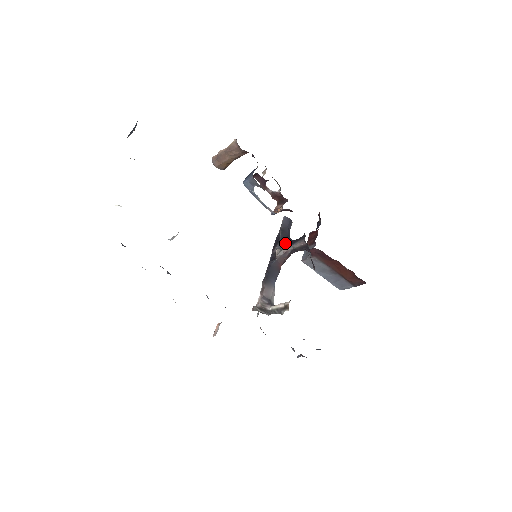
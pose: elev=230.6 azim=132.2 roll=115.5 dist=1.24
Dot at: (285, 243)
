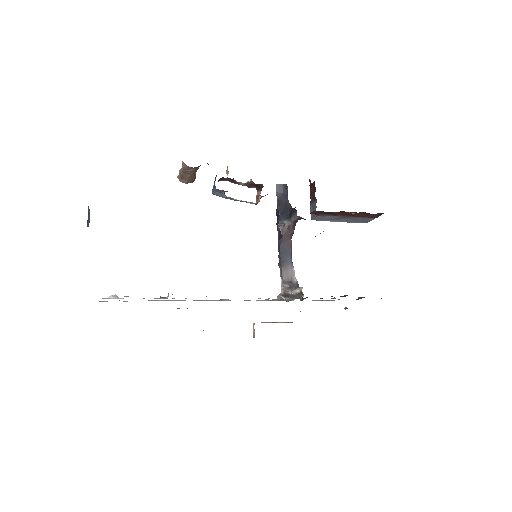
Dot at: (285, 217)
